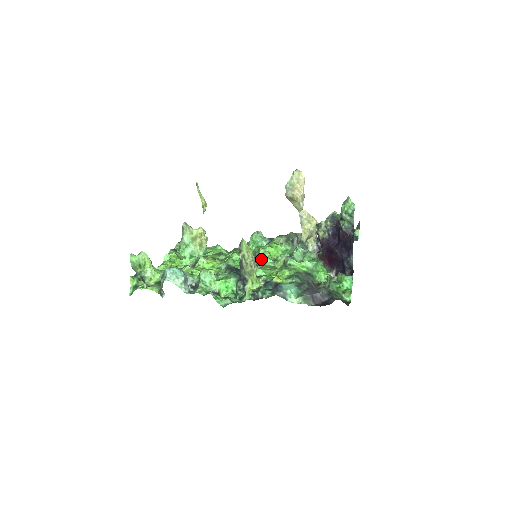
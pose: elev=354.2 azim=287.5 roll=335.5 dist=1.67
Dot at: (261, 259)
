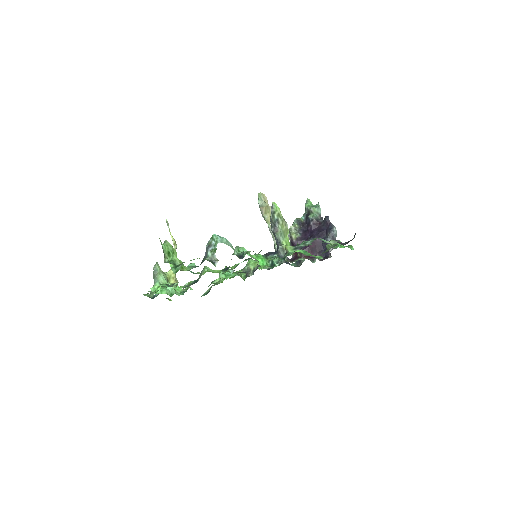
Dot at: (256, 265)
